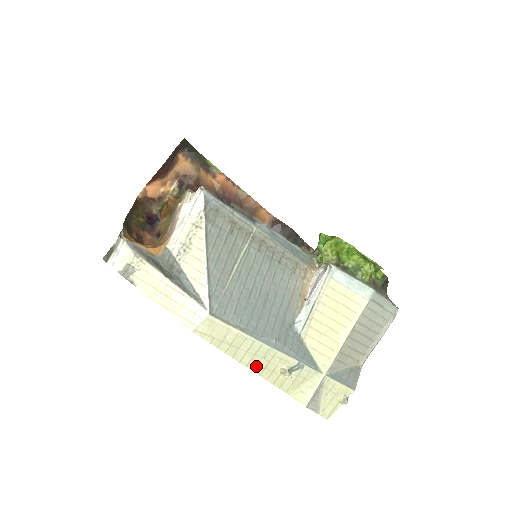
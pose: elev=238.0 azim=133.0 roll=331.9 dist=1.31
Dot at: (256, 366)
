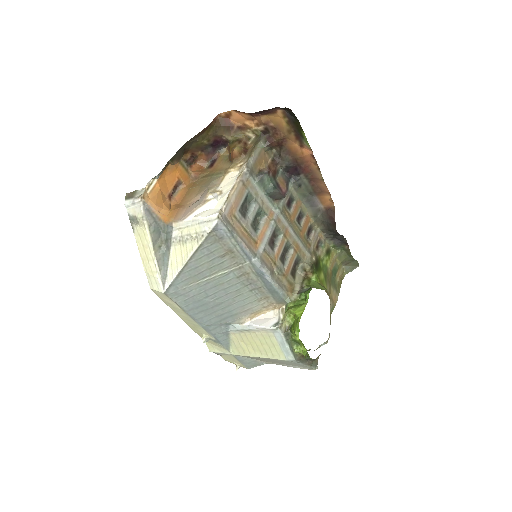
Dot at: (187, 322)
